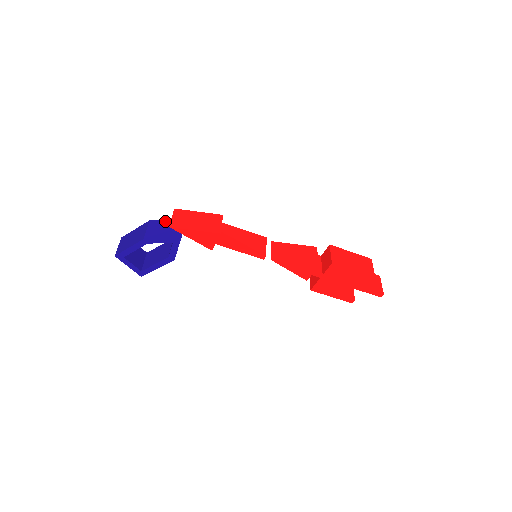
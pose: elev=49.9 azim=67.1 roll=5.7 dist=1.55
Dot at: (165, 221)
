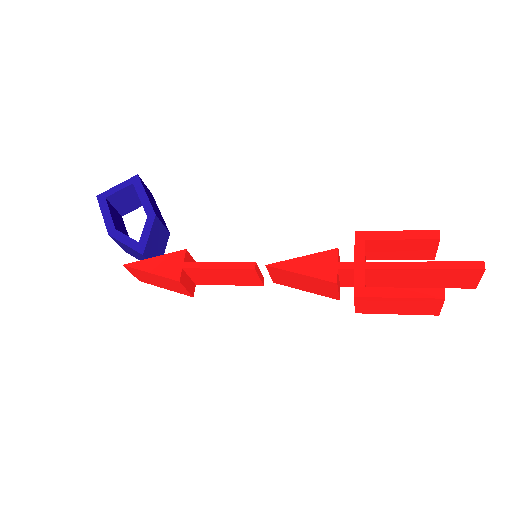
Dot at: occluded
